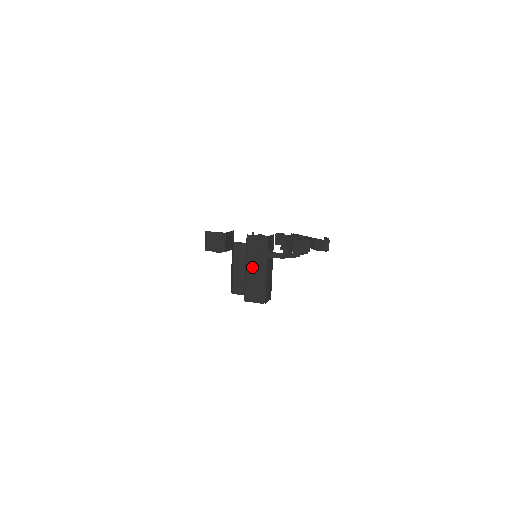
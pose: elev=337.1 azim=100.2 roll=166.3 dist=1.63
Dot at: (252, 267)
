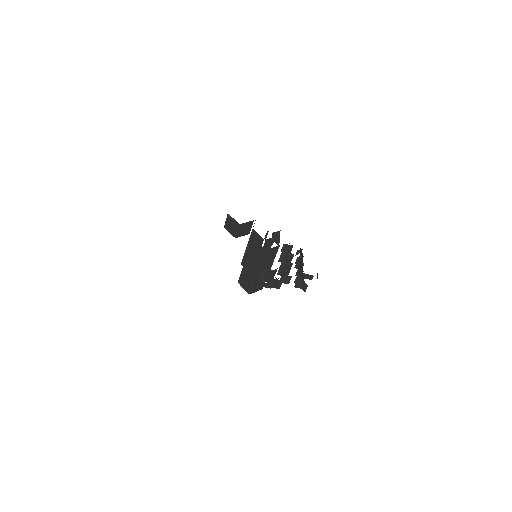
Dot at: (249, 263)
